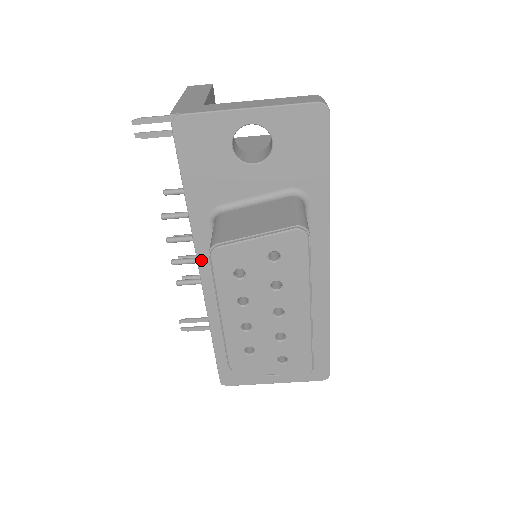
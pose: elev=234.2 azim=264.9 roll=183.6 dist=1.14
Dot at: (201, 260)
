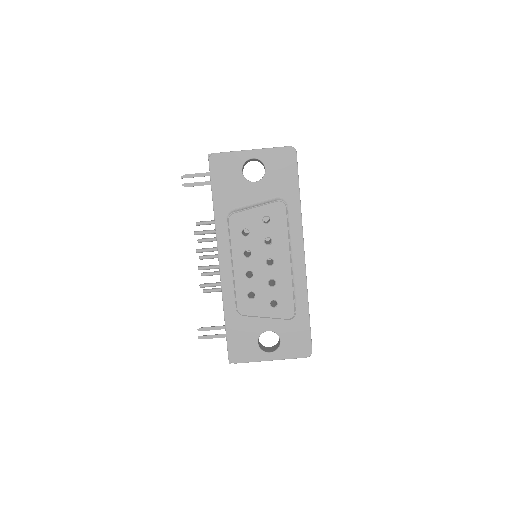
Dot at: (220, 248)
